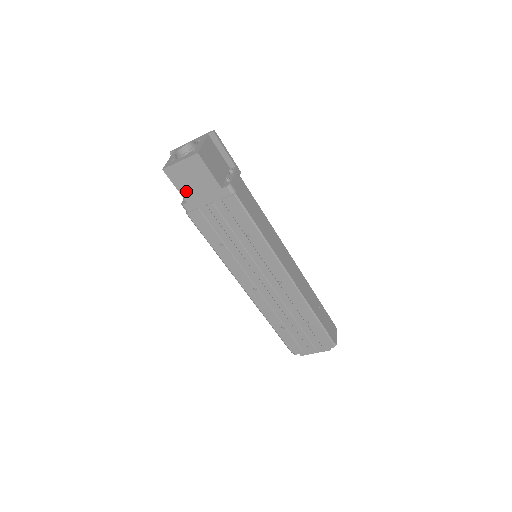
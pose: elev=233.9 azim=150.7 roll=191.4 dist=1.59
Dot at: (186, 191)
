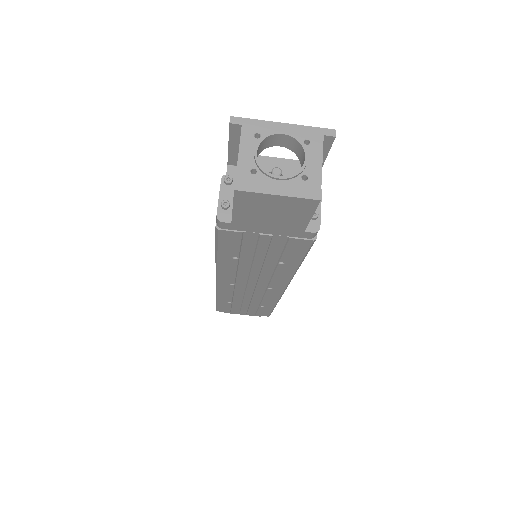
Dot at: (245, 216)
